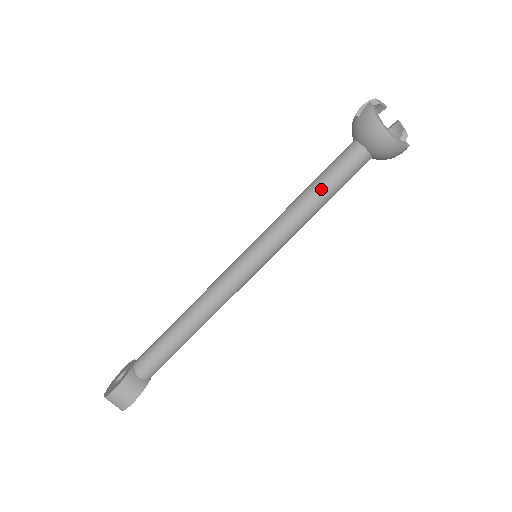
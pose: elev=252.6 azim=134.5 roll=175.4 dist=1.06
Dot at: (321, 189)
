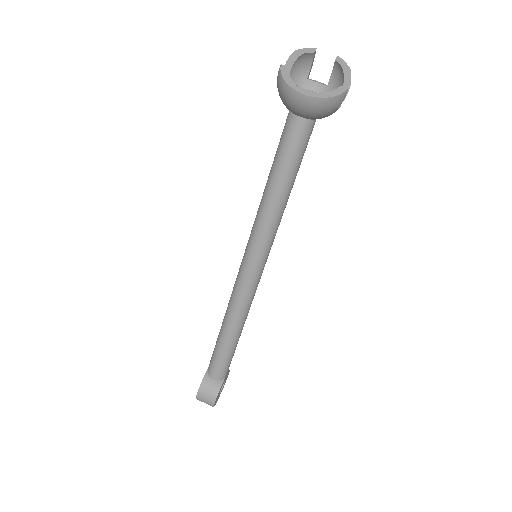
Dot at: (276, 176)
